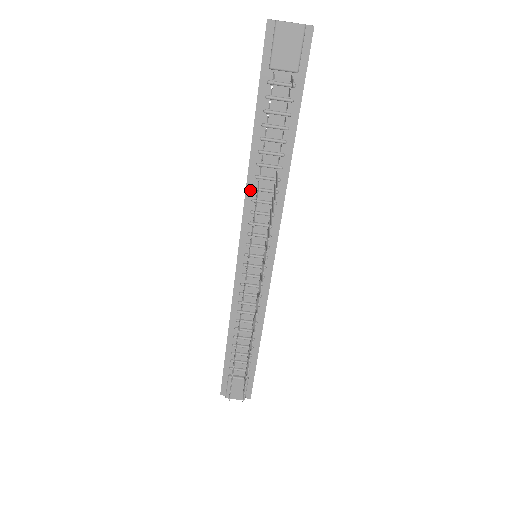
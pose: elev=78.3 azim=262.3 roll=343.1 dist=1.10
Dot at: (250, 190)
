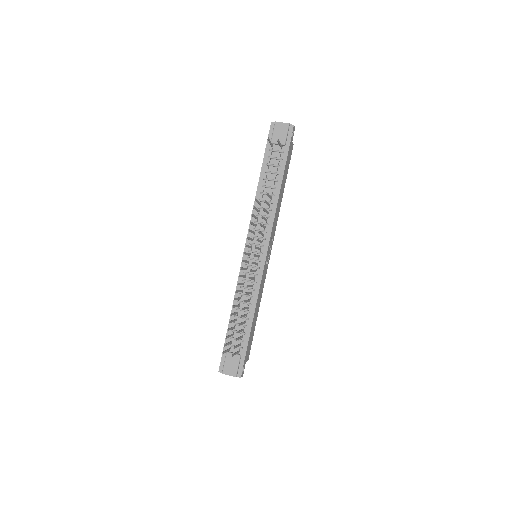
Dot at: occluded
